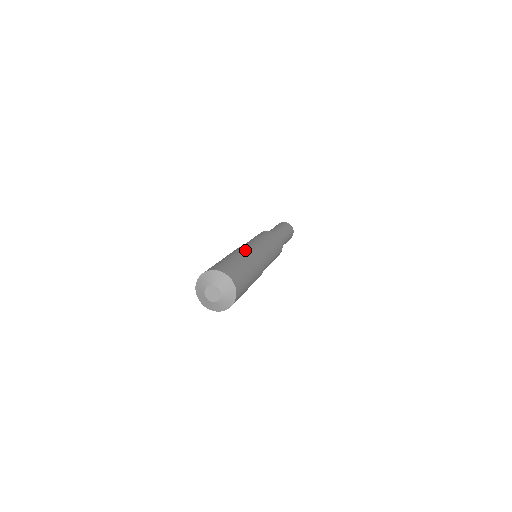
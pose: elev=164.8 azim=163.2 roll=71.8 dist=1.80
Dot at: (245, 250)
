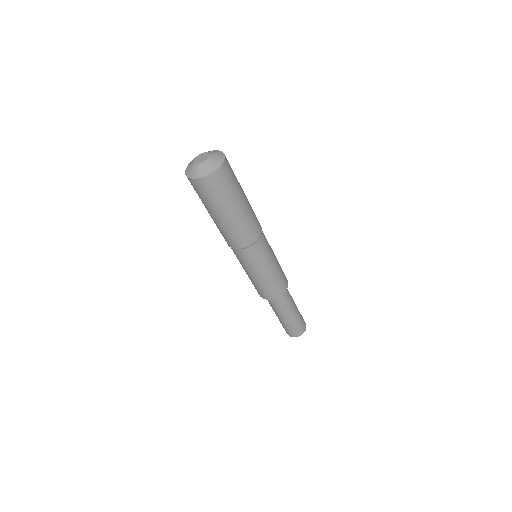
Dot at: occluded
